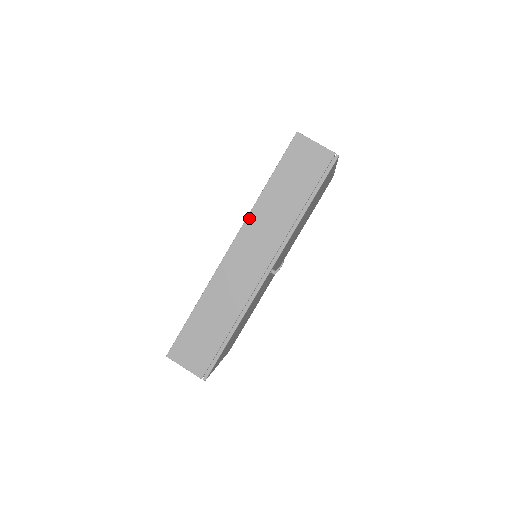
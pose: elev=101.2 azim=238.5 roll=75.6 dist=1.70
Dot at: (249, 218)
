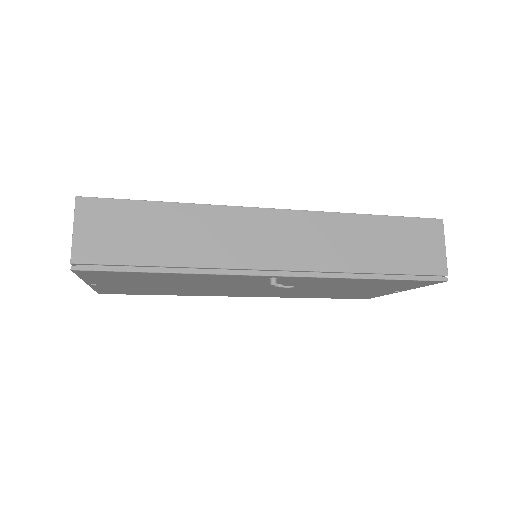
Dot at: (322, 214)
